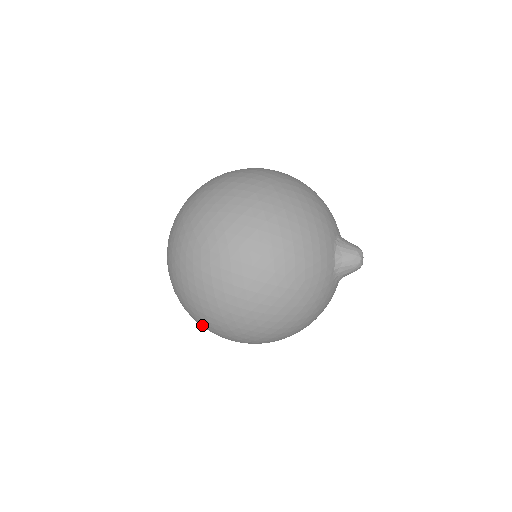
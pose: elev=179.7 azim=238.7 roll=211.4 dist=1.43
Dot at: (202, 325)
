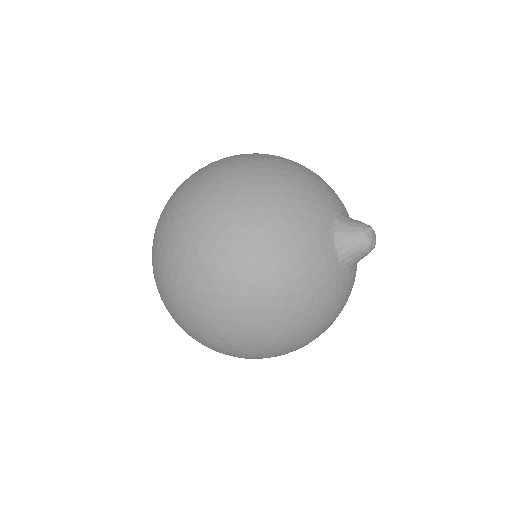
Dot at: occluded
